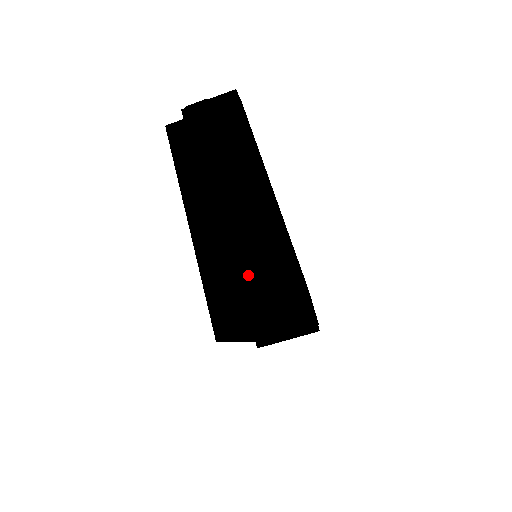
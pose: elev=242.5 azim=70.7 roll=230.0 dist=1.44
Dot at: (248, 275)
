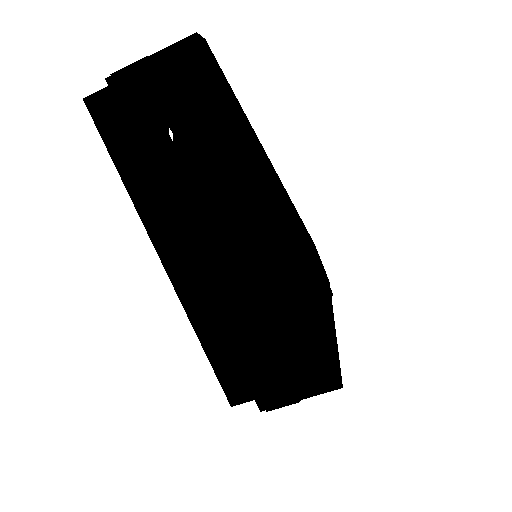
Dot at: (265, 343)
